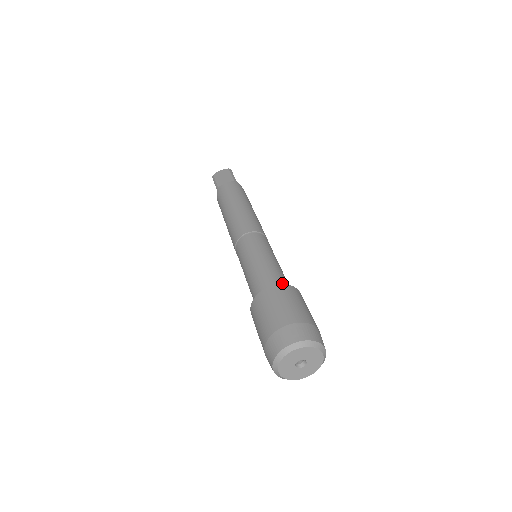
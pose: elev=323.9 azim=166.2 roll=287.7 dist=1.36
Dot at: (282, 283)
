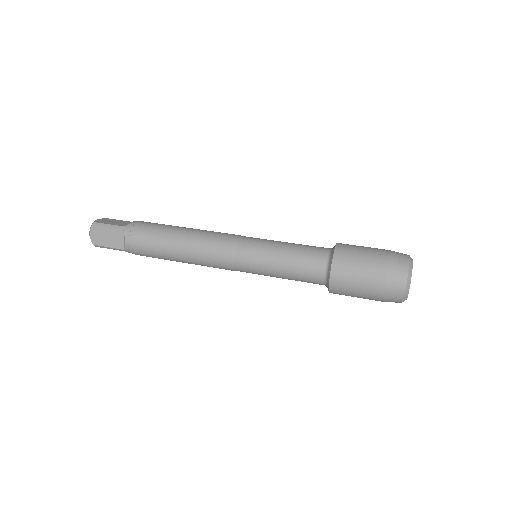
Dot at: occluded
